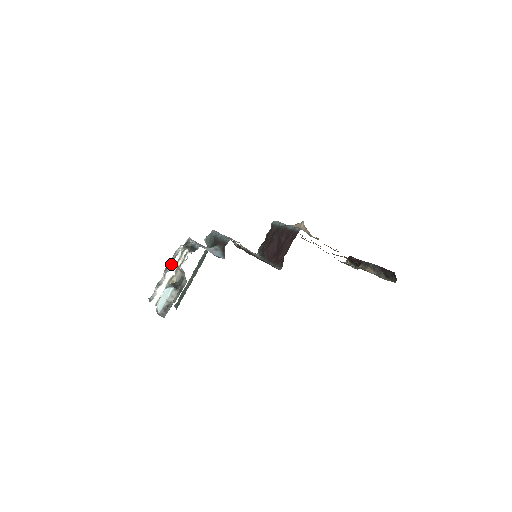
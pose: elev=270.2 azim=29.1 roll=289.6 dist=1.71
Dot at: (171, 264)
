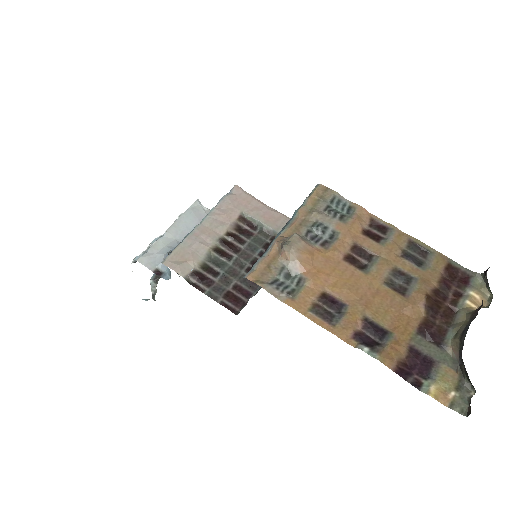
Dot at: occluded
